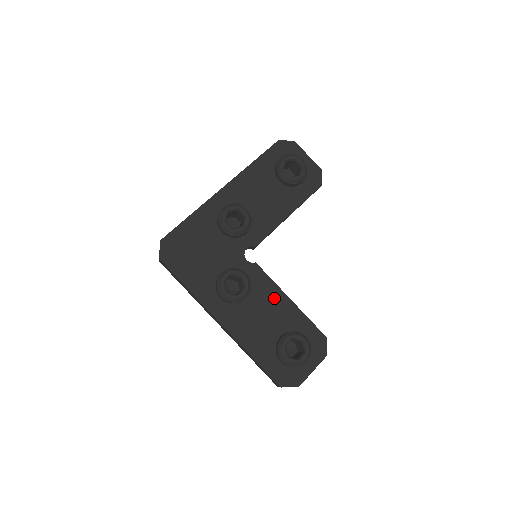
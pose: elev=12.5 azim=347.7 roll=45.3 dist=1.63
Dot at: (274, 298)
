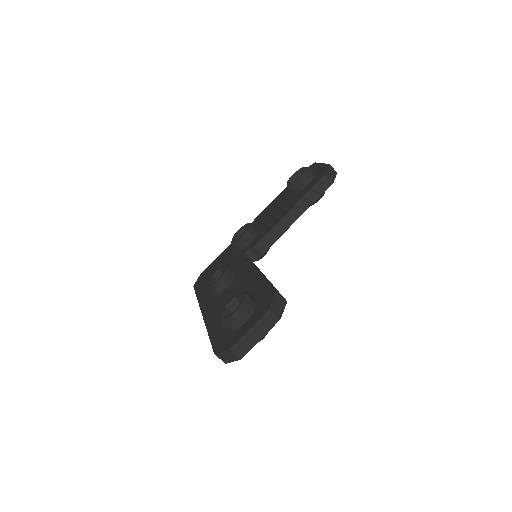
Dot at: (248, 278)
